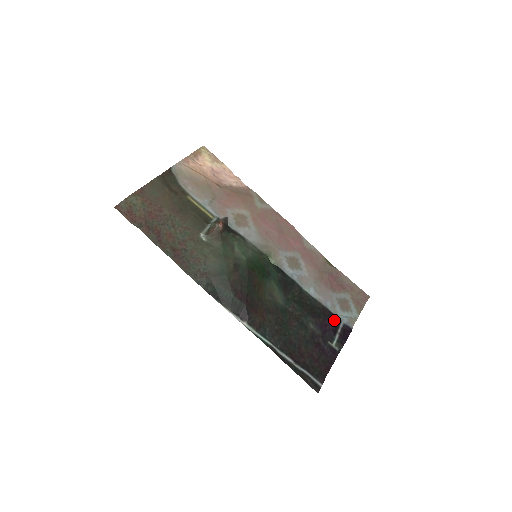
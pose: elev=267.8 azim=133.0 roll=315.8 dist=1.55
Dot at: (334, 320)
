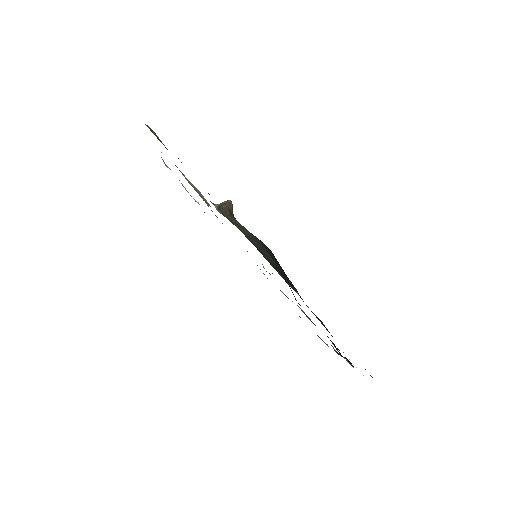
Dot at: occluded
